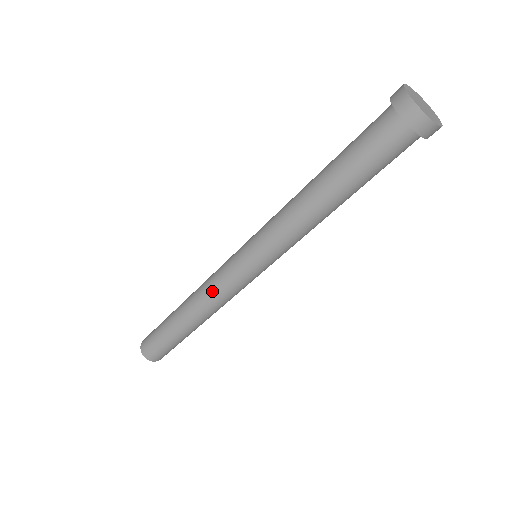
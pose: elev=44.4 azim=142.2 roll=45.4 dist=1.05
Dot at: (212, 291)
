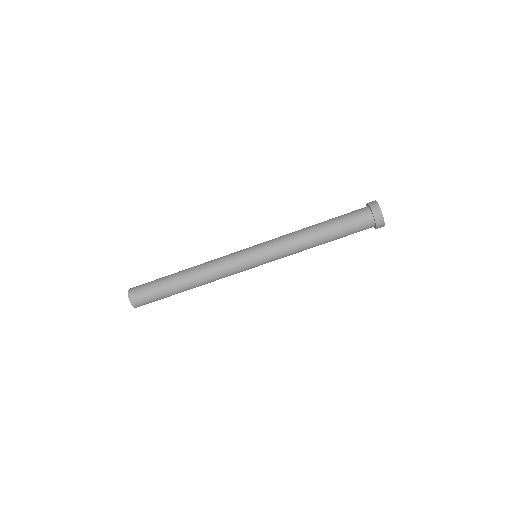
Dot at: (218, 266)
